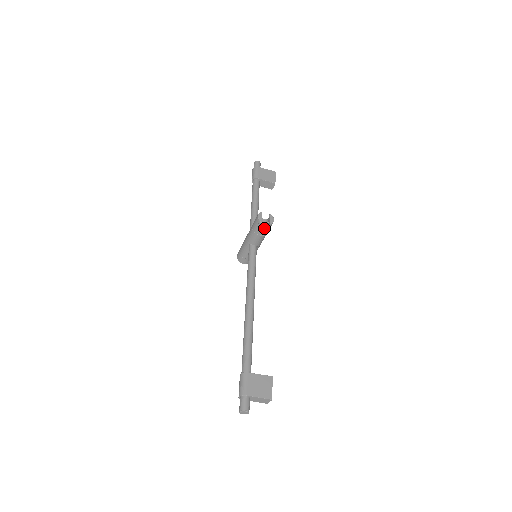
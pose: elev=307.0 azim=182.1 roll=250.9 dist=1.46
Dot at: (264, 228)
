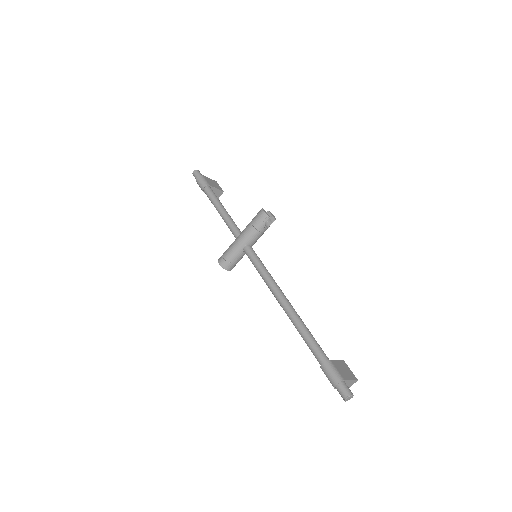
Dot at: (266, 225)
